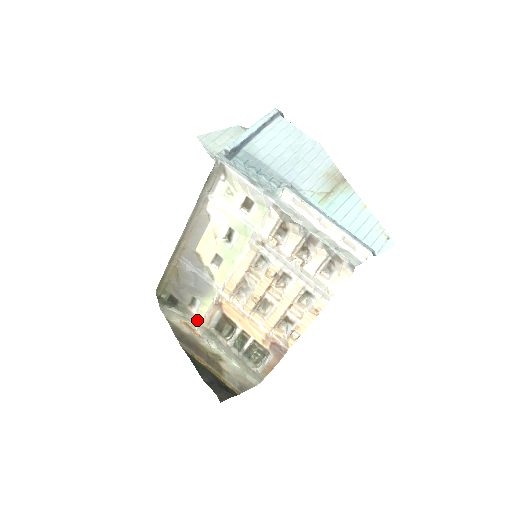
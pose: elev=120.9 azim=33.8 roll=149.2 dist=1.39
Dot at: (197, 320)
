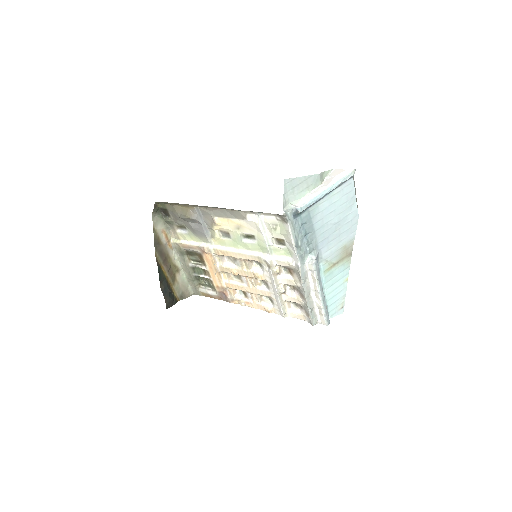
Dot at: (176, 236)
